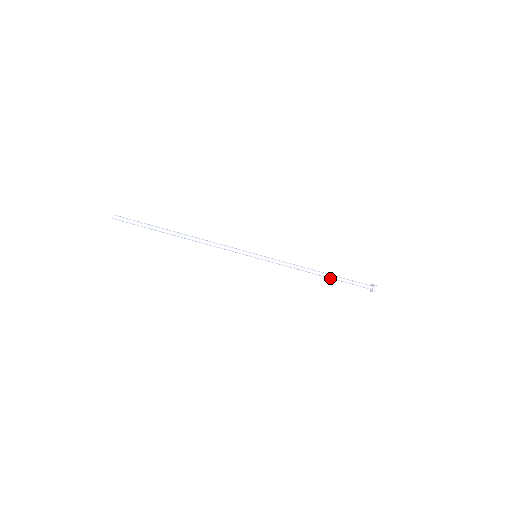
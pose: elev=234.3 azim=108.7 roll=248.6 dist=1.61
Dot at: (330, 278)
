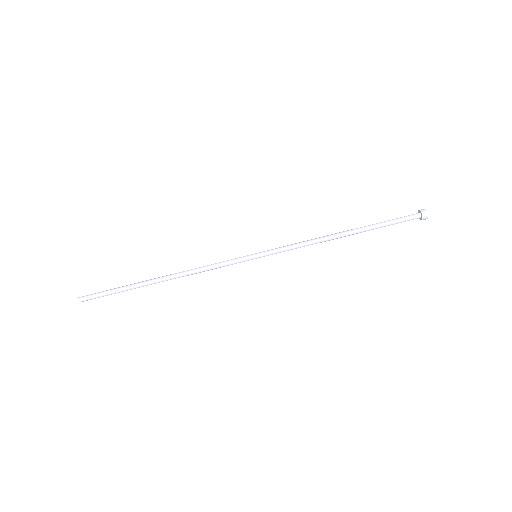
Dot at: (360, 232)
